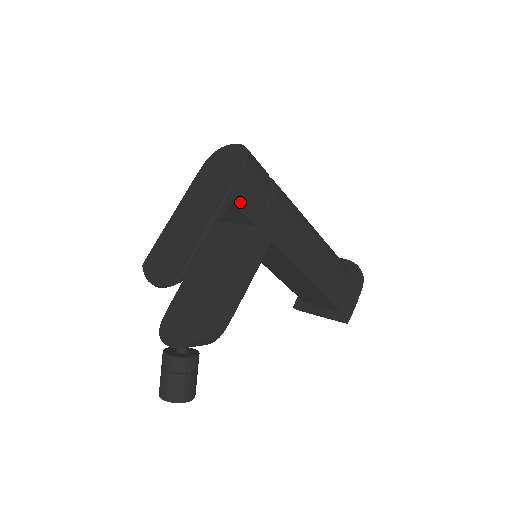
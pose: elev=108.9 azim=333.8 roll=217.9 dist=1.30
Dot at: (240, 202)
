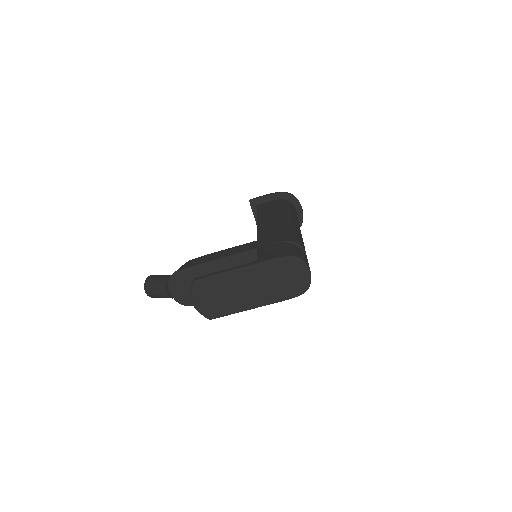
Dot at: occluded
